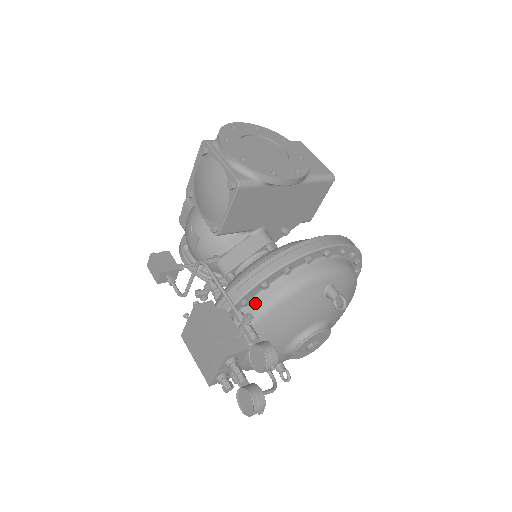
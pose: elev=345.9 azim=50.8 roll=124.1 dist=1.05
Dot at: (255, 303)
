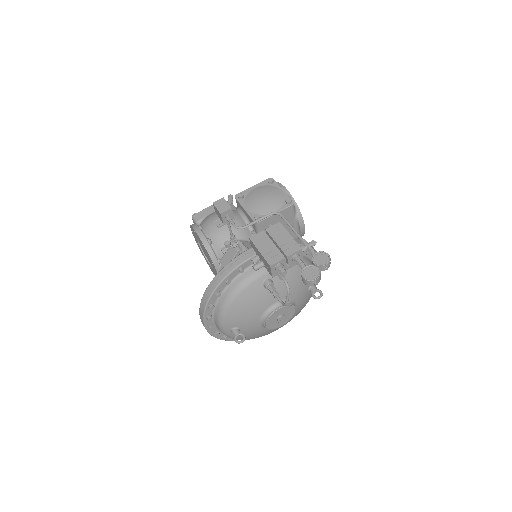
Dot at: occluded
